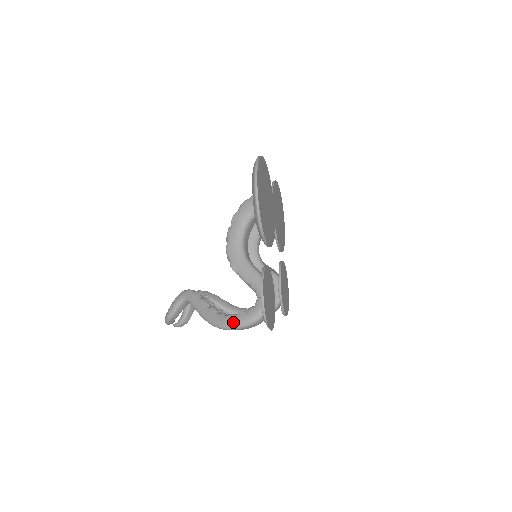
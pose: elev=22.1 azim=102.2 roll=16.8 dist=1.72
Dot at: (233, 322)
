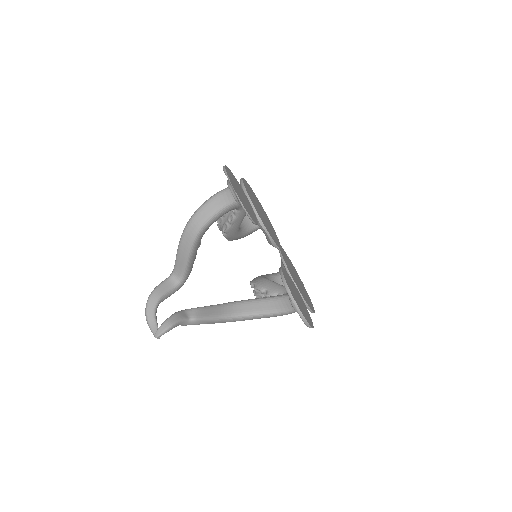
Dot at: occluded
